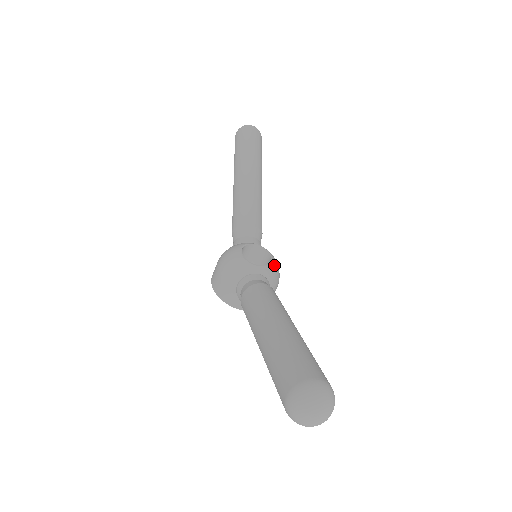
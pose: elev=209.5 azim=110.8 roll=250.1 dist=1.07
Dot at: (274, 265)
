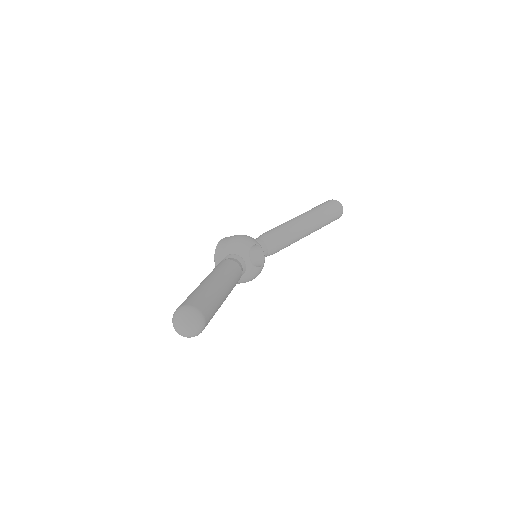
Dot at: (257, 271)
